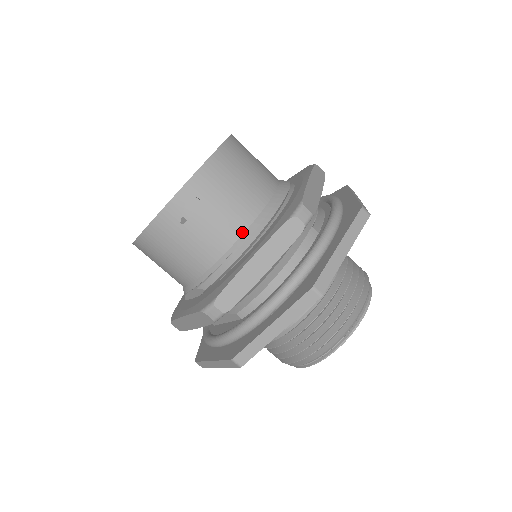
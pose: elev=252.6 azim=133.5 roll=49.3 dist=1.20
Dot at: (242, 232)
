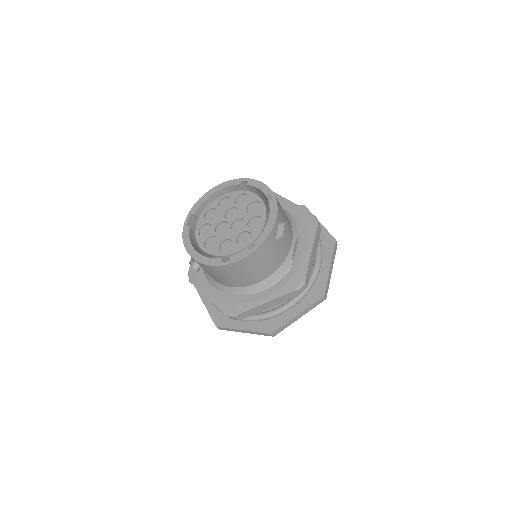
Dot at: (218, 282)
